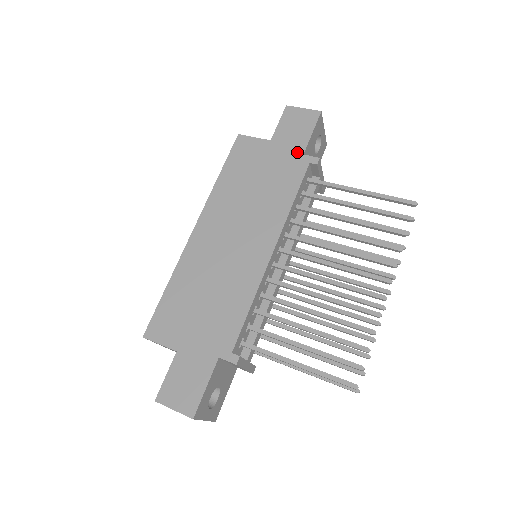
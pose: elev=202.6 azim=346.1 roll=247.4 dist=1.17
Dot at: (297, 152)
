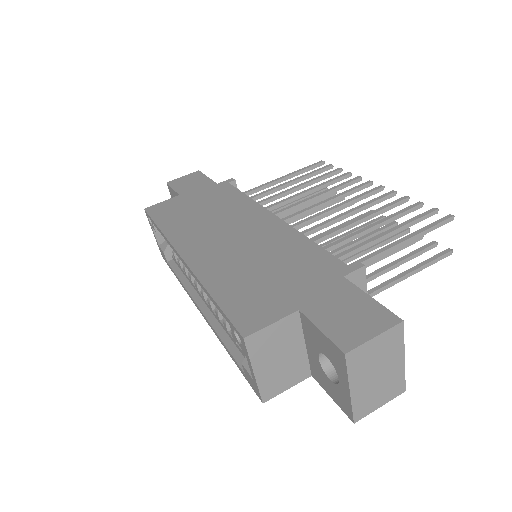
Dot at: (210, 186)
